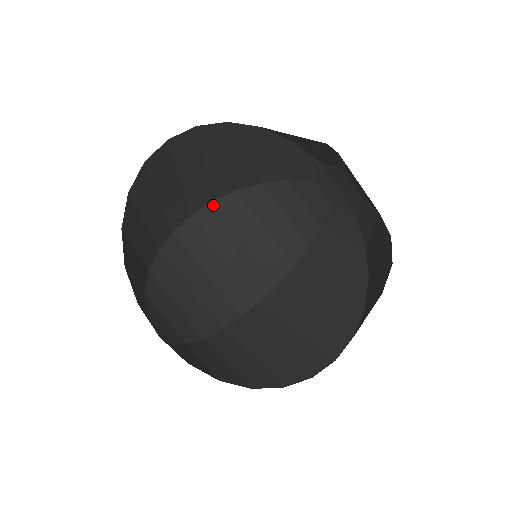
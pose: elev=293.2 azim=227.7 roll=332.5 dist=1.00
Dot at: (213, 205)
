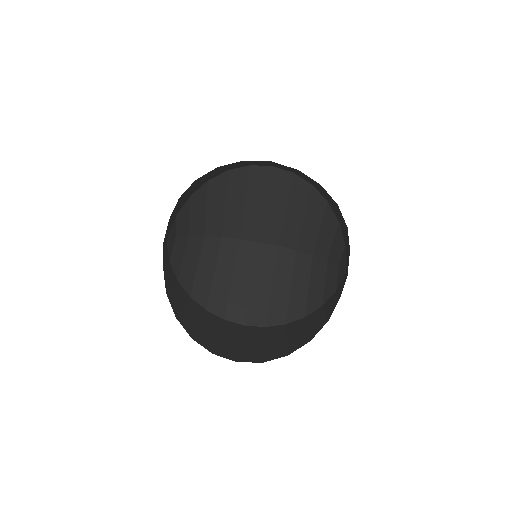
Dot at: (291, 175)
